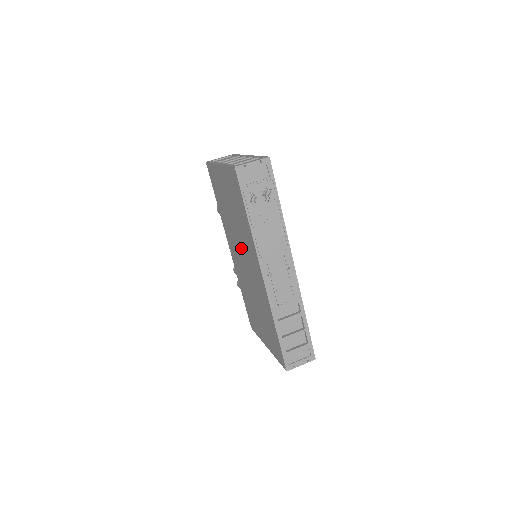
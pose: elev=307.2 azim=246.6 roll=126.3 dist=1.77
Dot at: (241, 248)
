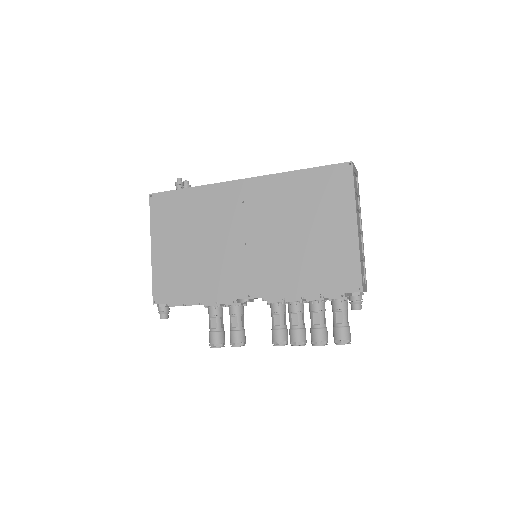
Dot at: (229, 237)
